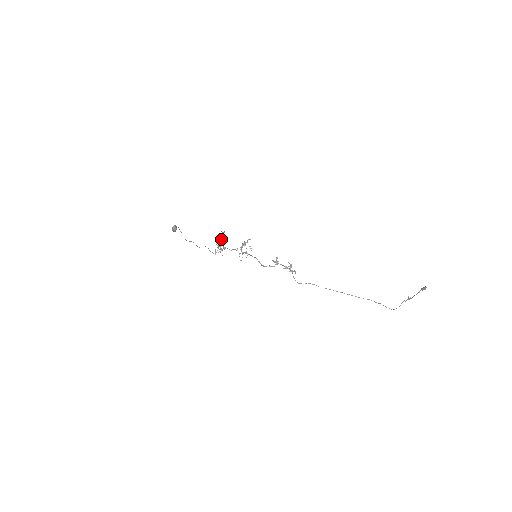
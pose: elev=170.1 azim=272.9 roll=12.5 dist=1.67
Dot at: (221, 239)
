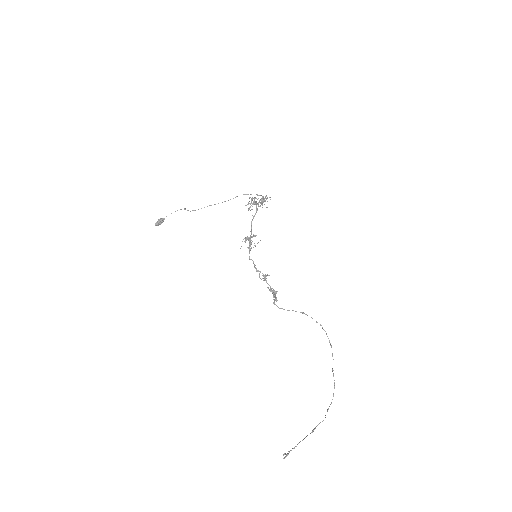
Dot at: occluded
